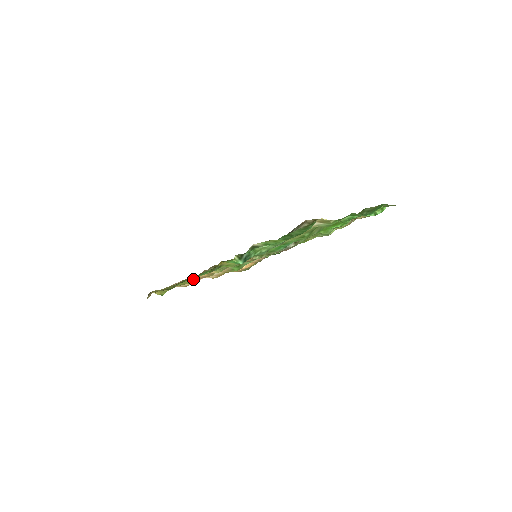
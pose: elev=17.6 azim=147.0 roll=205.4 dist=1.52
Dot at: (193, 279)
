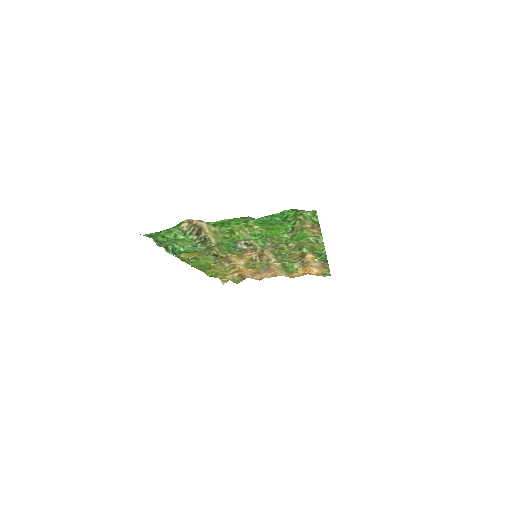
Dot at: (220, 270)
